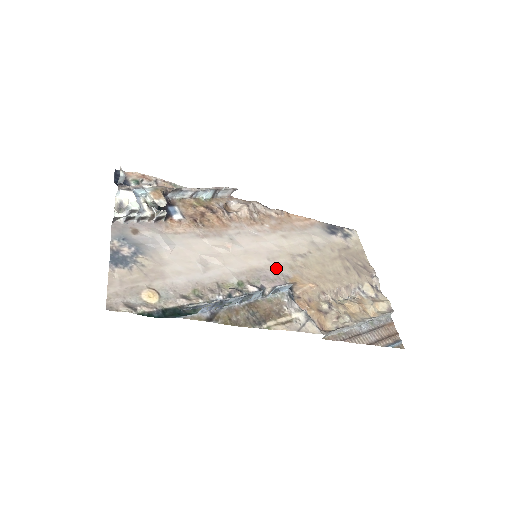
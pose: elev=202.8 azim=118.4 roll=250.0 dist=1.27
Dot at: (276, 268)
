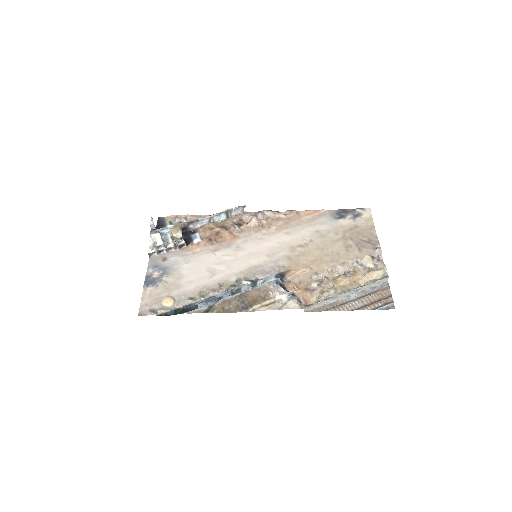
Dot at: (274, 262)
